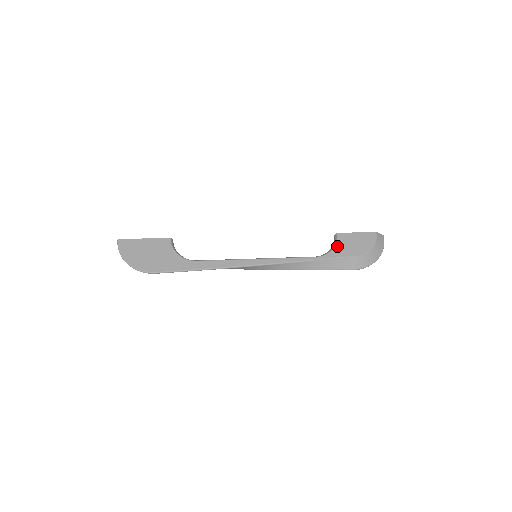
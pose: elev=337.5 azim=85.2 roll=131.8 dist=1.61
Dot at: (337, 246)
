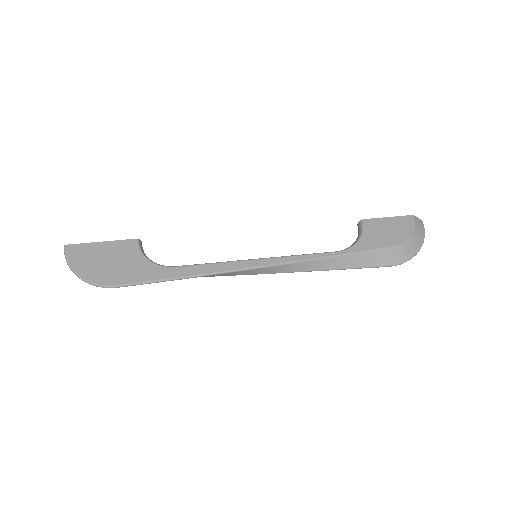
Dot at: (364, 236)
